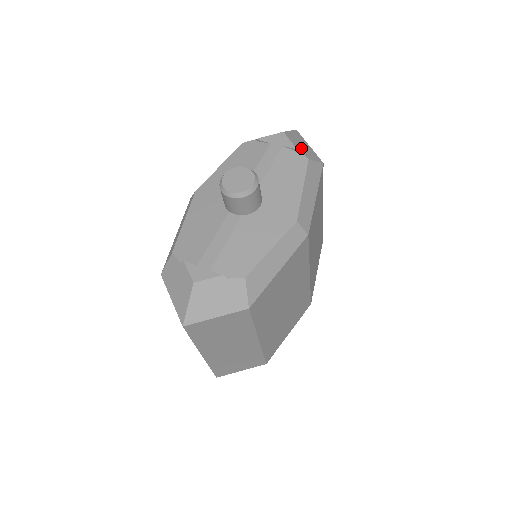
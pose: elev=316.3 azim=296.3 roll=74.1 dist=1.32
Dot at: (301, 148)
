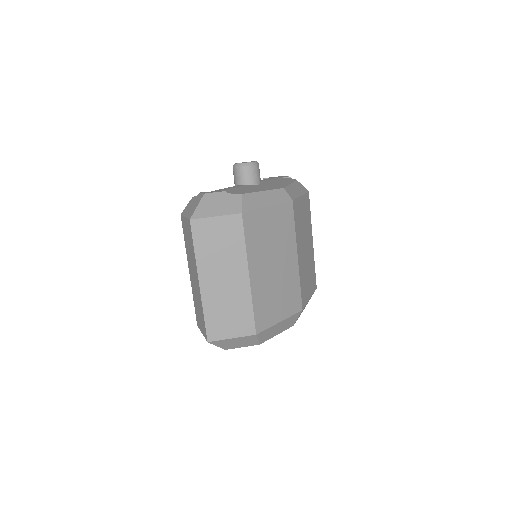
Dot at: occluded
